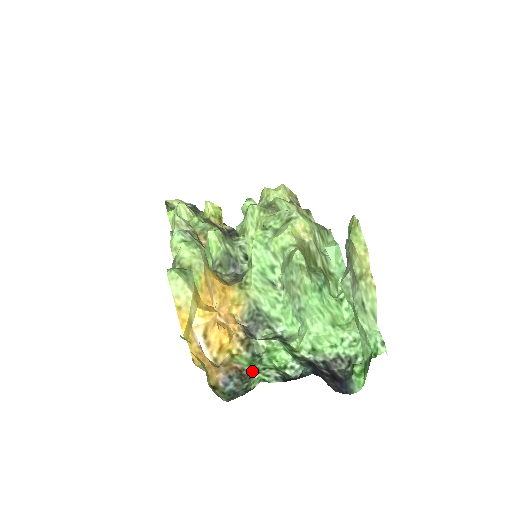
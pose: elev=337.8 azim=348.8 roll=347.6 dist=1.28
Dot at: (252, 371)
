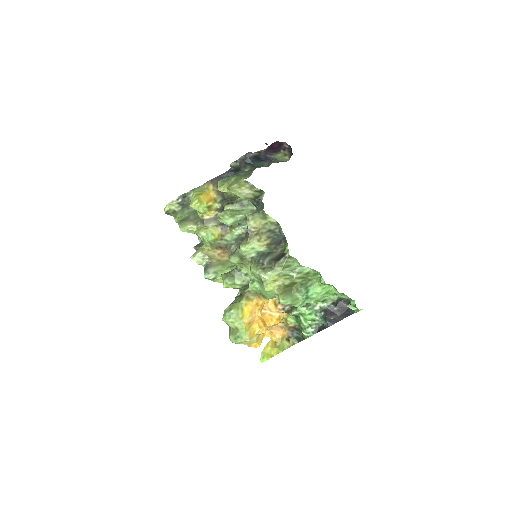
Dot at: (300, 328)
